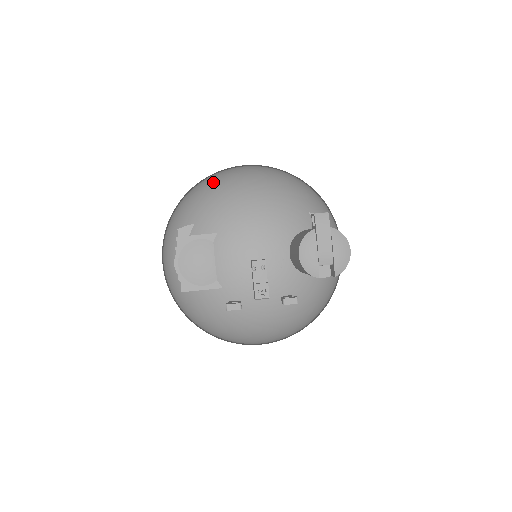
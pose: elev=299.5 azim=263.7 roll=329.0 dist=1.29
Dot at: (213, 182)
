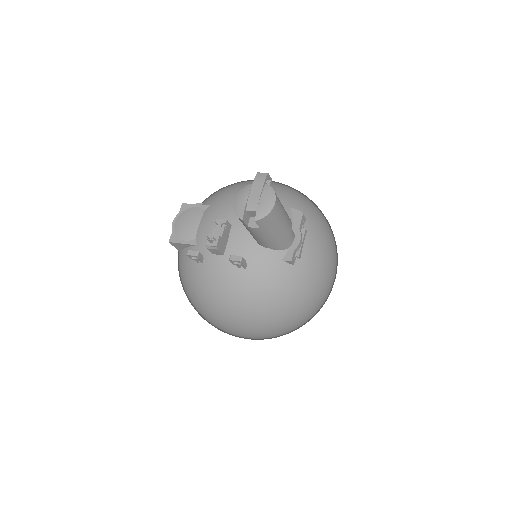
Dot at: occluded
